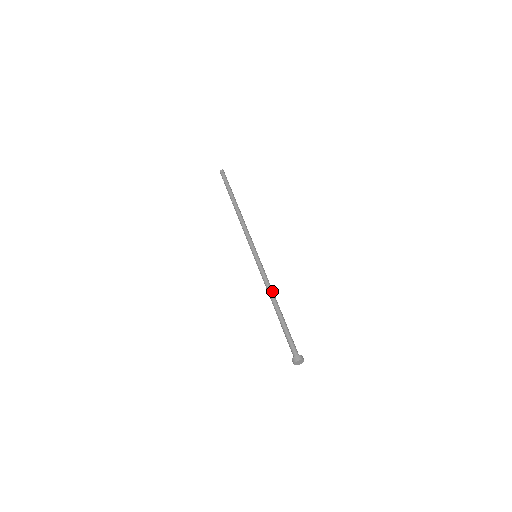
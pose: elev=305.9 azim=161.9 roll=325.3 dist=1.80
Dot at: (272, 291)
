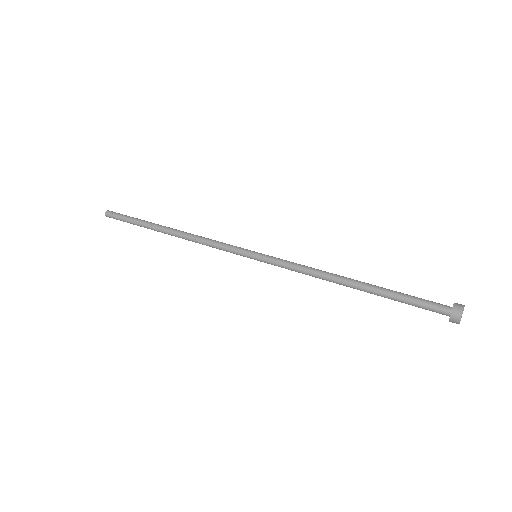
Dot at: (323, 273)
